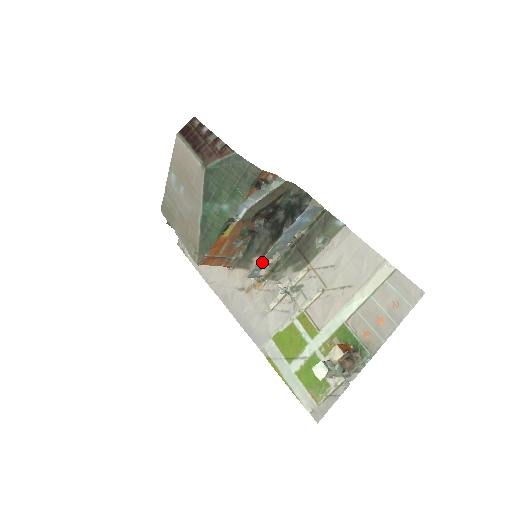
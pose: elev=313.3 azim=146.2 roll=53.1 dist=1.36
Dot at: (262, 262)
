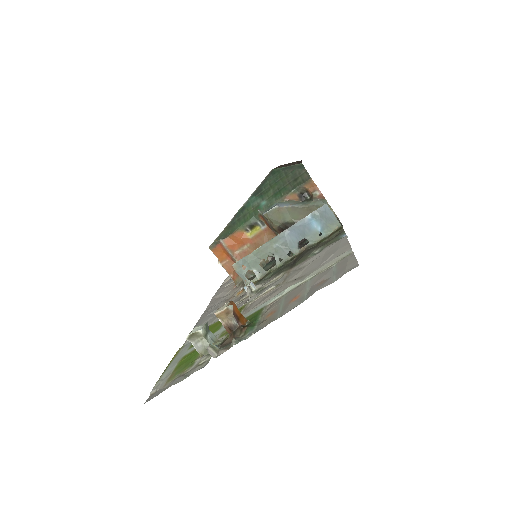
Dot at: (254, 256)
